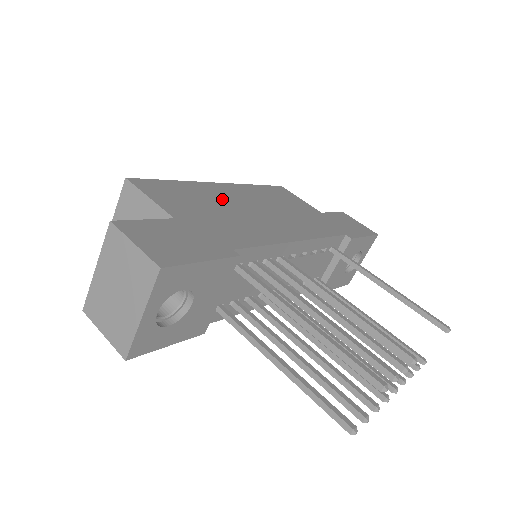
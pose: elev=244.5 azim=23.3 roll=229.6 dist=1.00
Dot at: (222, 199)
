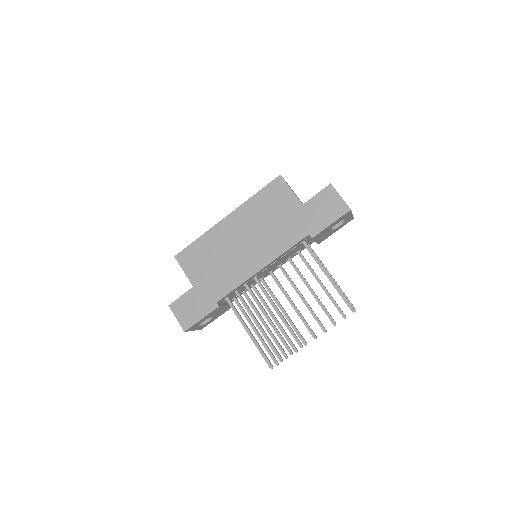
Dot at: (222, 243)
